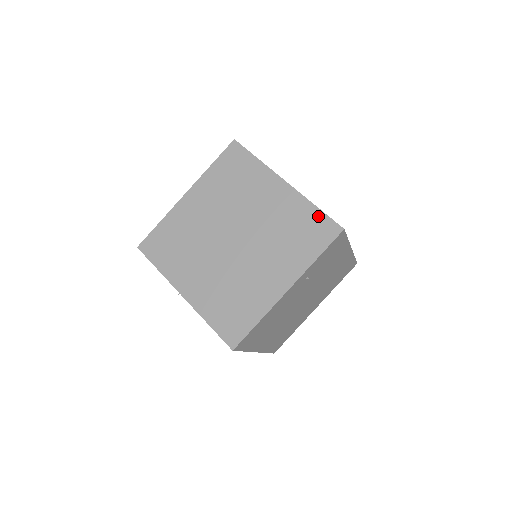
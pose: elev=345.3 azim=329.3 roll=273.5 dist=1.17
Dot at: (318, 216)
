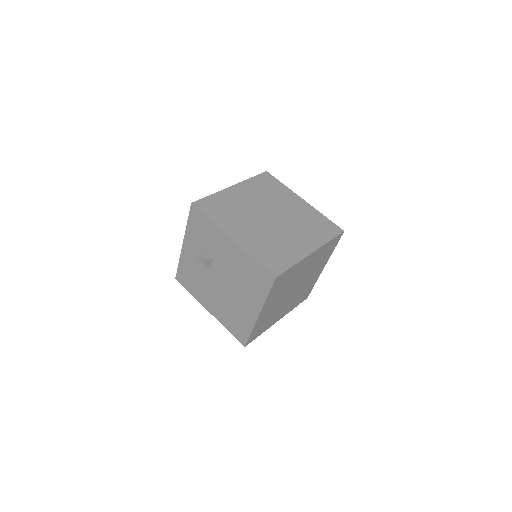
Dot at: (327, 221)
